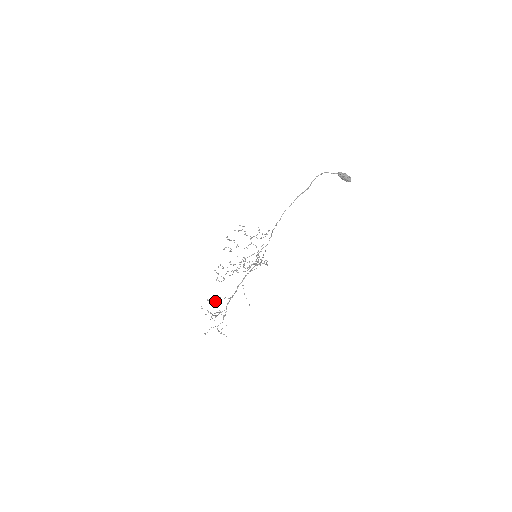
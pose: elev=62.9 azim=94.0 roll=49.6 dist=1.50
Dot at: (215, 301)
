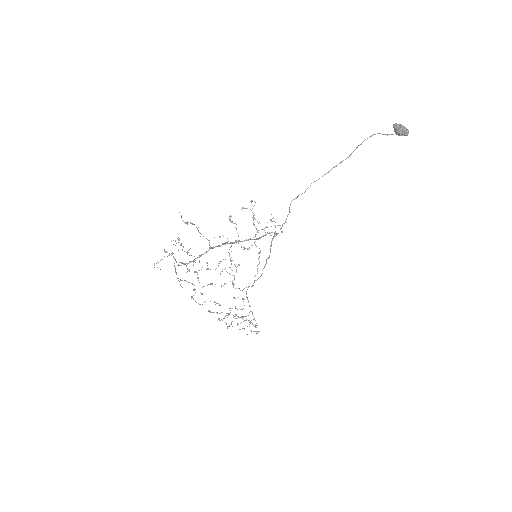
Dot at: occluded
